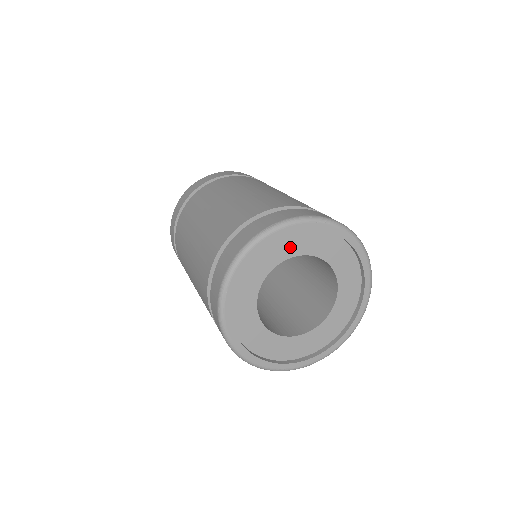
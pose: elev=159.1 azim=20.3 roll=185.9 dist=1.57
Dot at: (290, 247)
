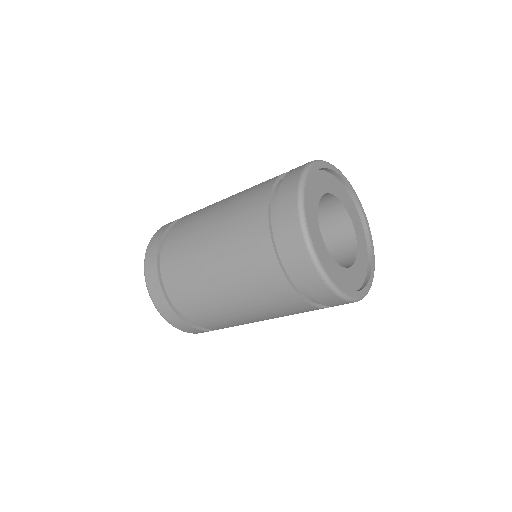
Dot at: (316, 189)
